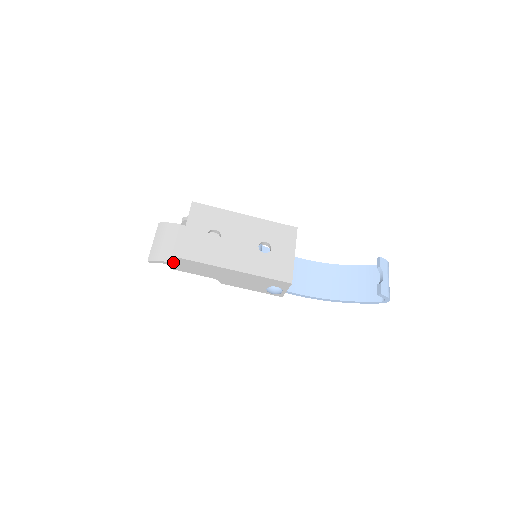
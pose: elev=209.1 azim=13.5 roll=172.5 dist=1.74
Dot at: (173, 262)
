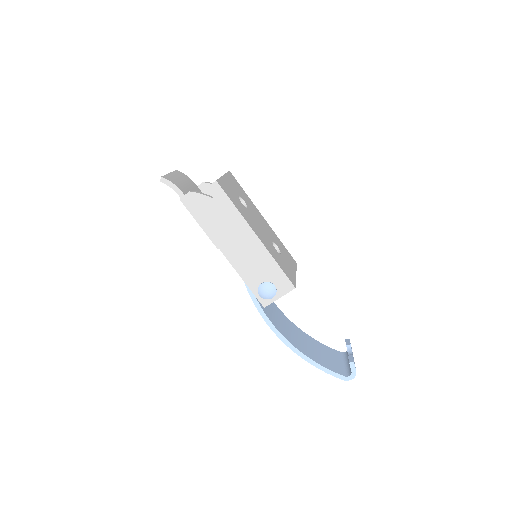
Dot at: (193, 191)
